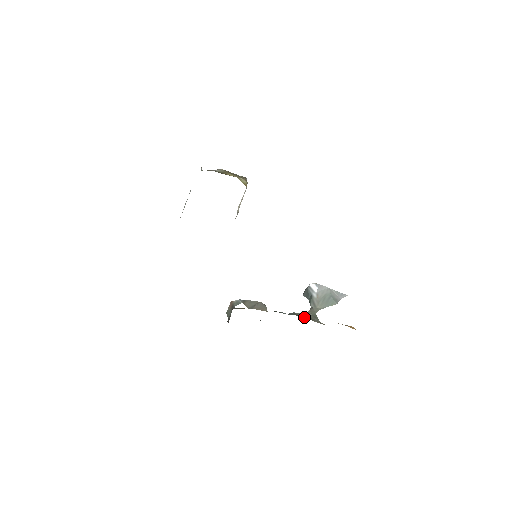
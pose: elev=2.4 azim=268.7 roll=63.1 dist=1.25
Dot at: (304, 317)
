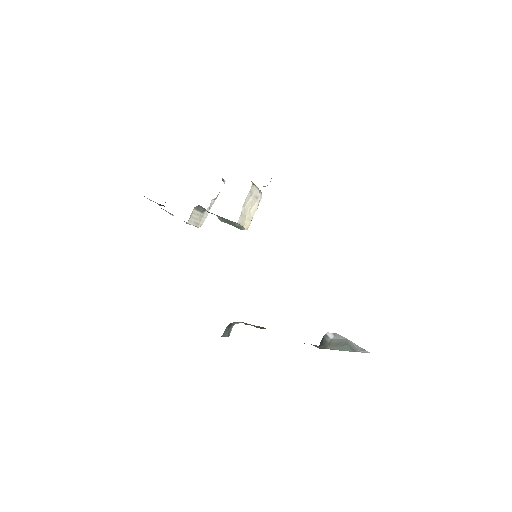
Dot at: (304, 343)
